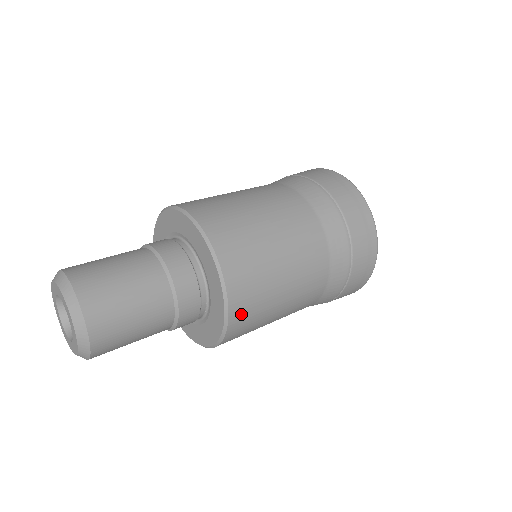
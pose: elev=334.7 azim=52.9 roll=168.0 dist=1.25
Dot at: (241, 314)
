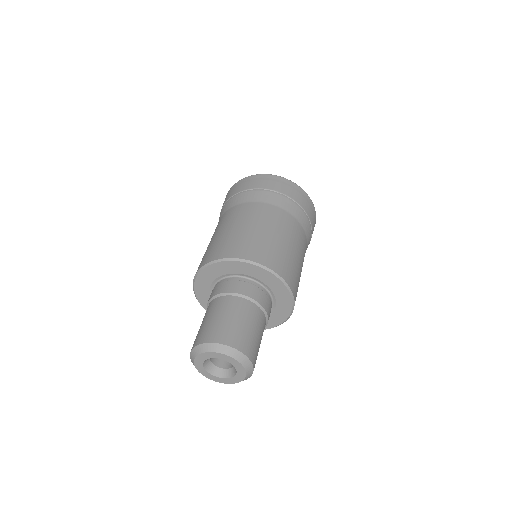
Dot at: occluded
